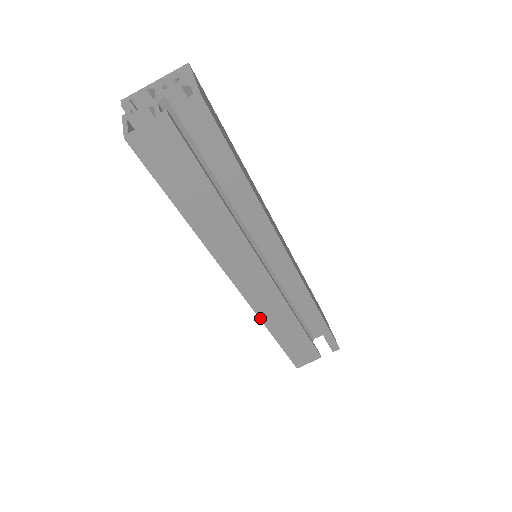
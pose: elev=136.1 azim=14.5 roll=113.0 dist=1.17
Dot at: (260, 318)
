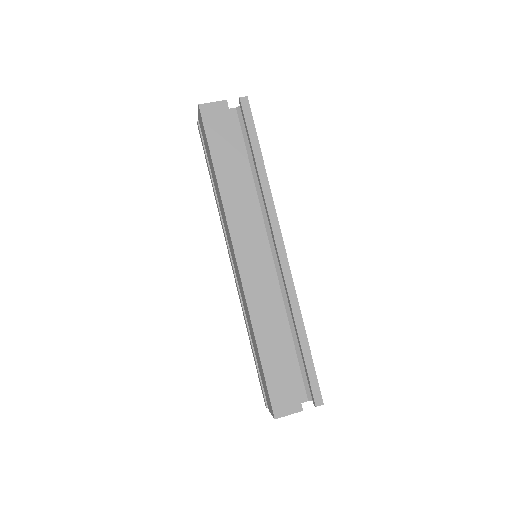
Dot at: (249, 309)
